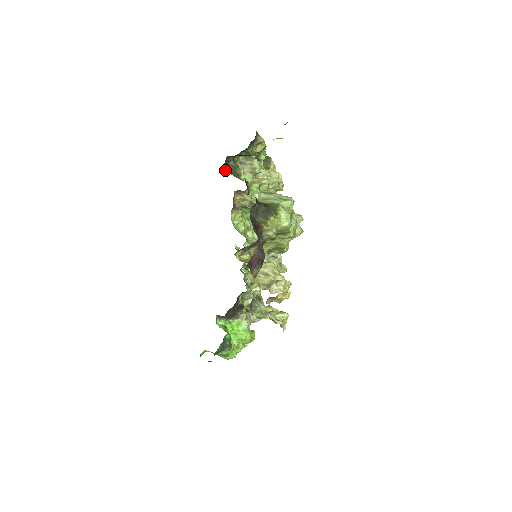
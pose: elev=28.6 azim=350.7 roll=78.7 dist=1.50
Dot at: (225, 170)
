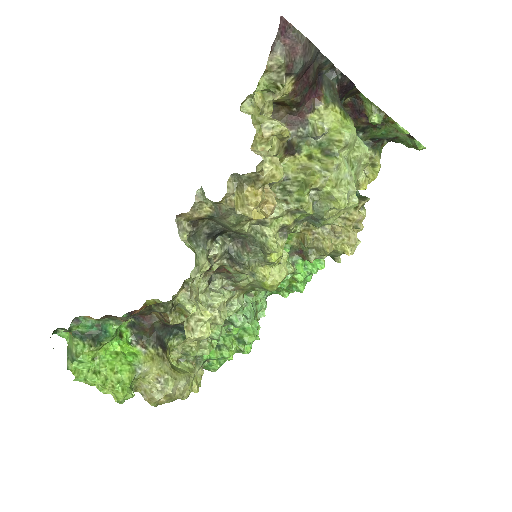
Dot at: occluded
